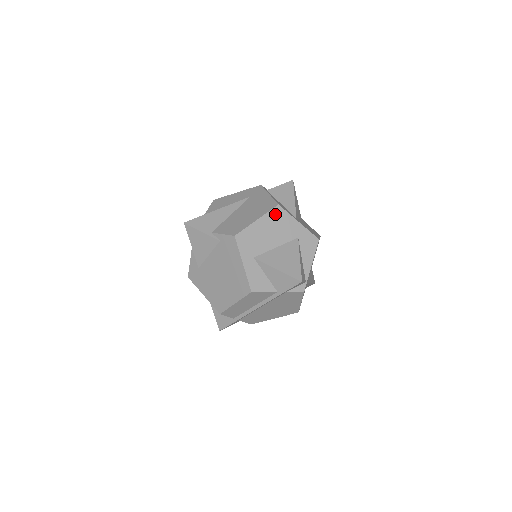
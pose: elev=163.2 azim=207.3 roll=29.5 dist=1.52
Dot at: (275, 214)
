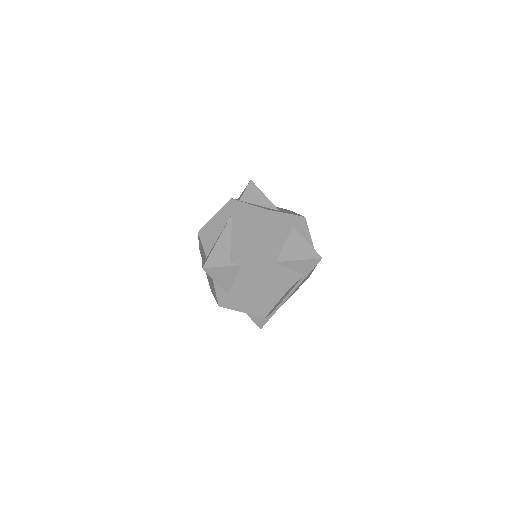
Dot at: (269, 219)
